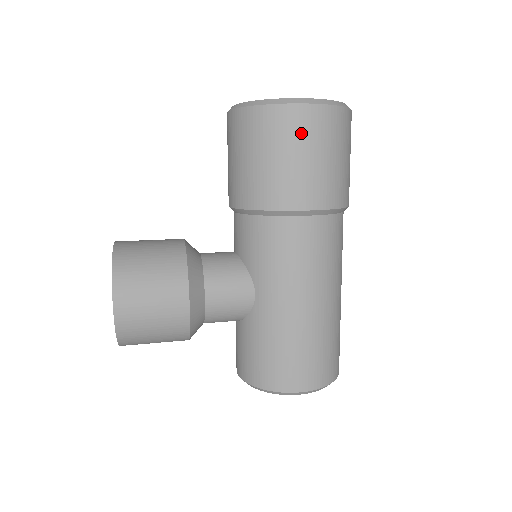
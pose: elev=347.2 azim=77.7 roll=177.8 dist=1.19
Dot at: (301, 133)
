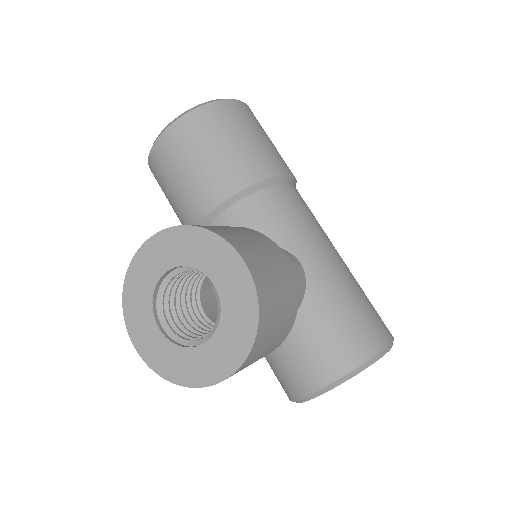
Dot at: (253, 120)
